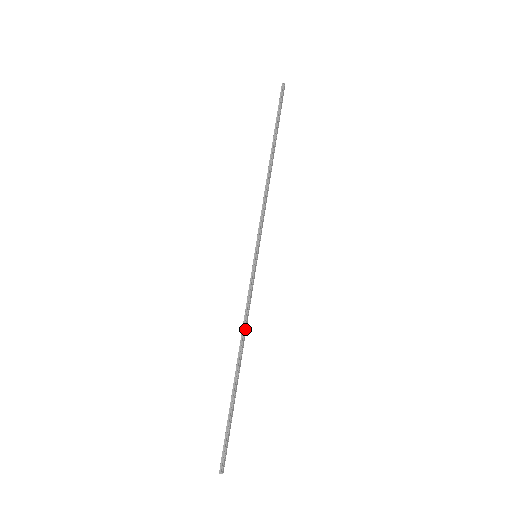
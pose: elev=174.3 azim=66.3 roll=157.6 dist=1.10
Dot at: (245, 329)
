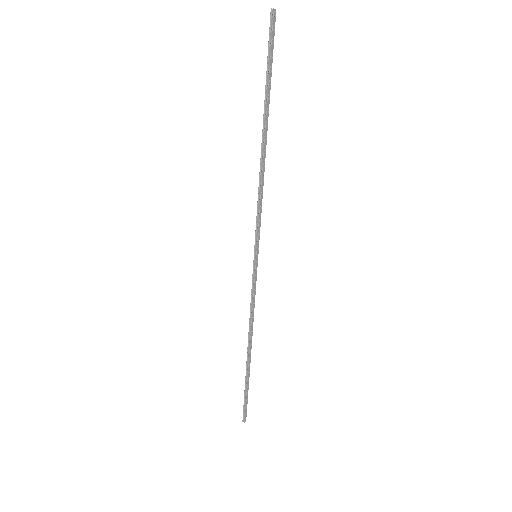
Dot at: (251, 324)
